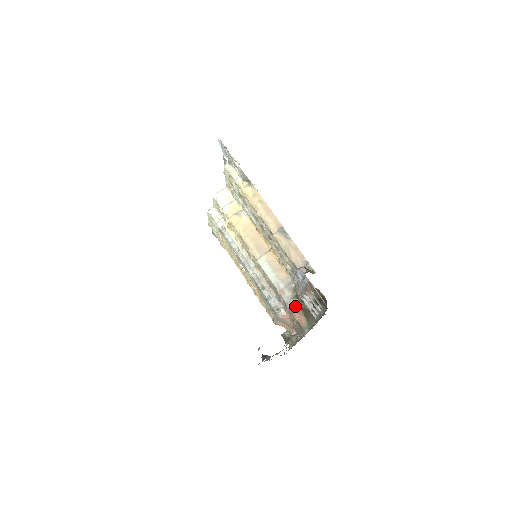
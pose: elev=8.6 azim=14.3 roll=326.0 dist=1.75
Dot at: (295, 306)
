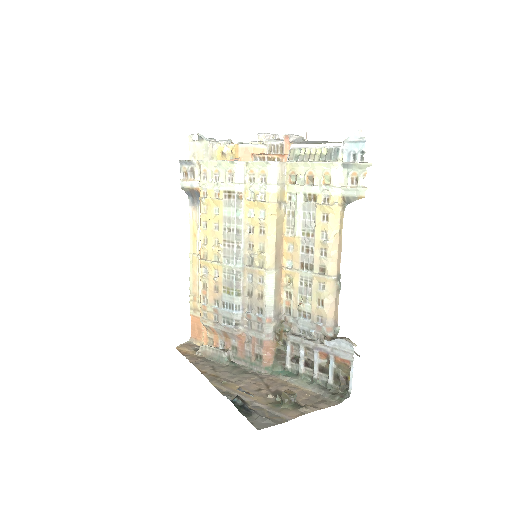
Dot at: (272, 342)
